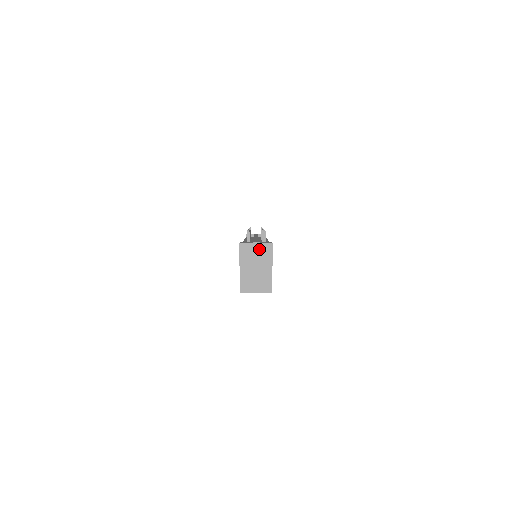
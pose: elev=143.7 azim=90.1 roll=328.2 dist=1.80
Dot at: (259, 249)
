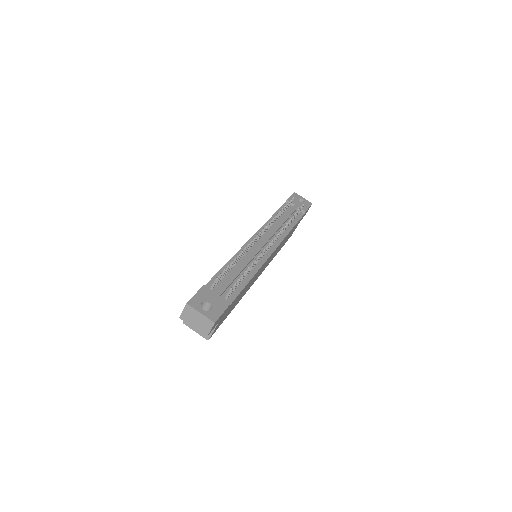
Dot at: (201, 318)
